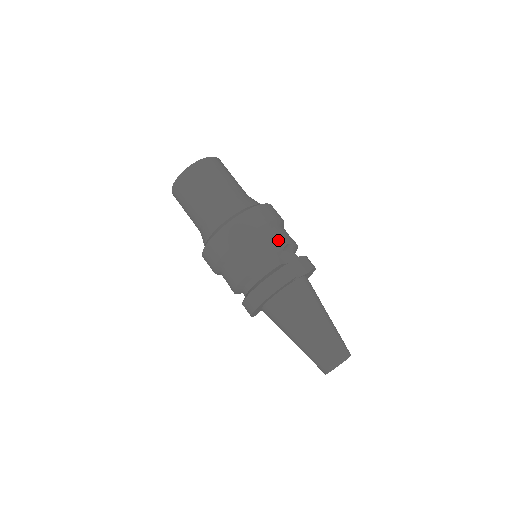
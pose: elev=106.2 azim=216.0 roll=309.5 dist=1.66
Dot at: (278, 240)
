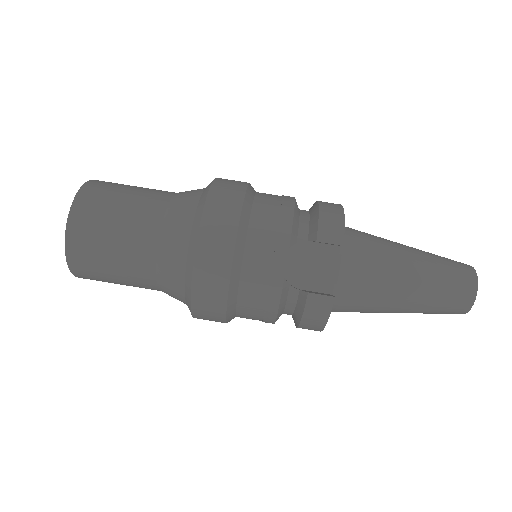
Dot at: (266, 271)
